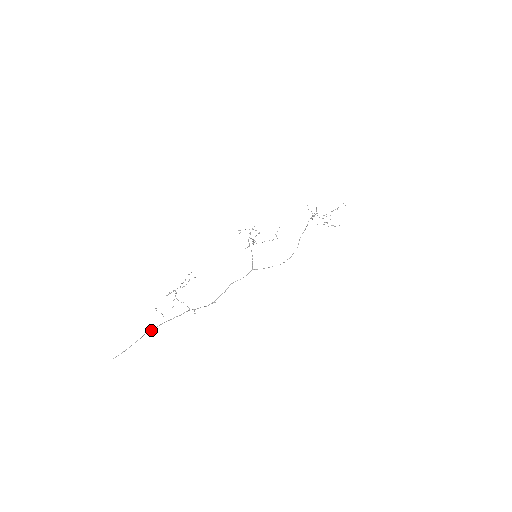
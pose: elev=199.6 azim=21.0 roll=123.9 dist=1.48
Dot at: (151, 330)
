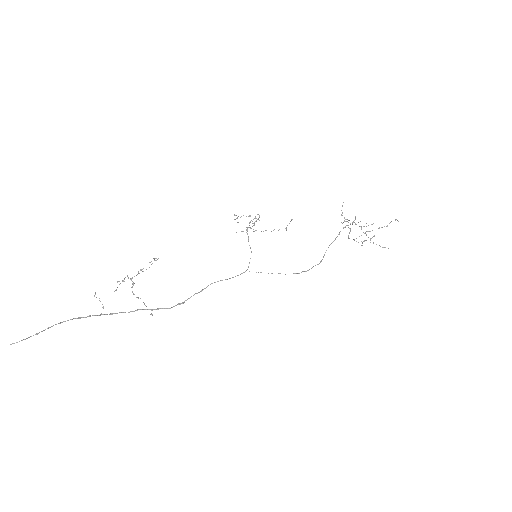
Dot at: (77, 318)
